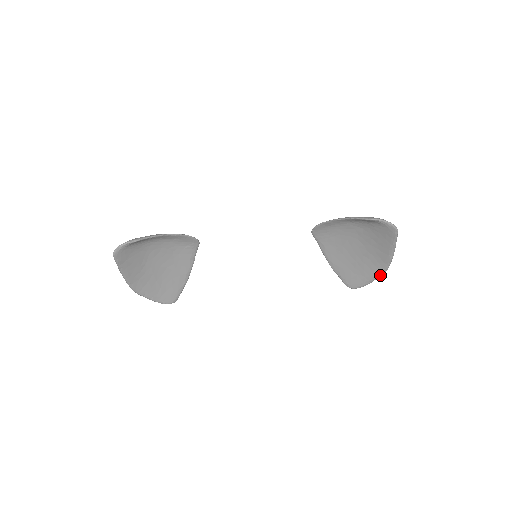
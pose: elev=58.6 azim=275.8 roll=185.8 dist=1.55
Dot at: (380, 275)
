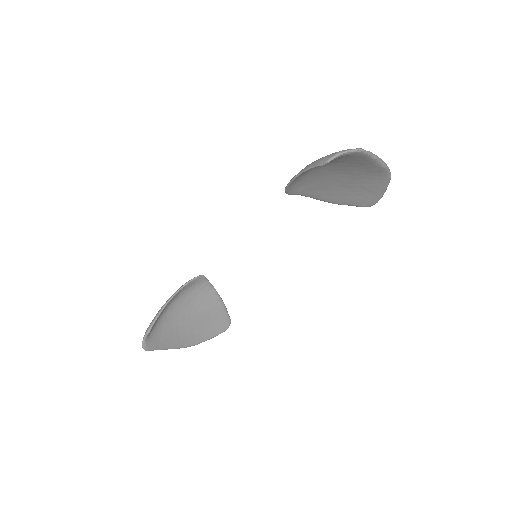
Dot at: (388, 182)
